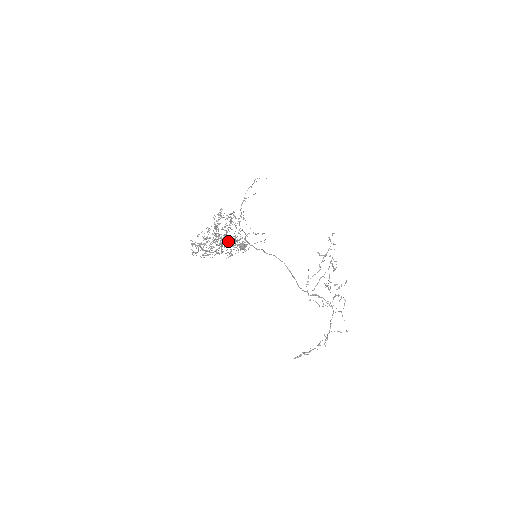
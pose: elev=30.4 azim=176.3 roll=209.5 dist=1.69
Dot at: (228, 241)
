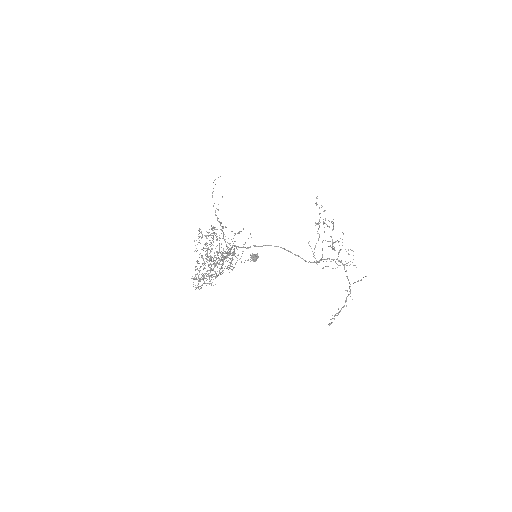
Dot at: (226, 257)
